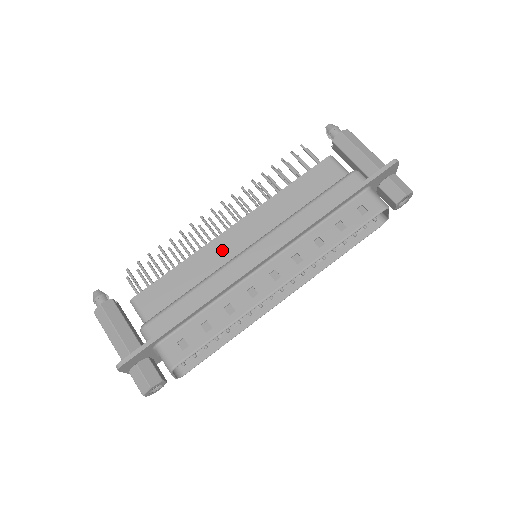
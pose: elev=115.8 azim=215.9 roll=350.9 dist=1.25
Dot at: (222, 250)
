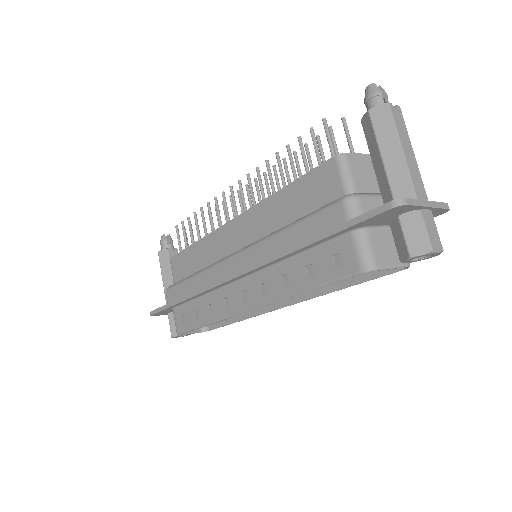
Dot at: (221, 243)
